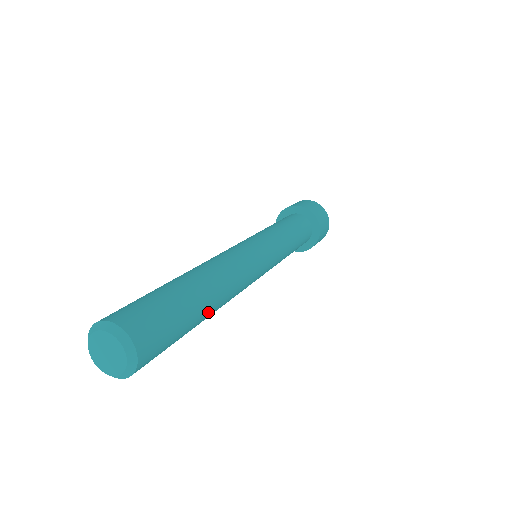
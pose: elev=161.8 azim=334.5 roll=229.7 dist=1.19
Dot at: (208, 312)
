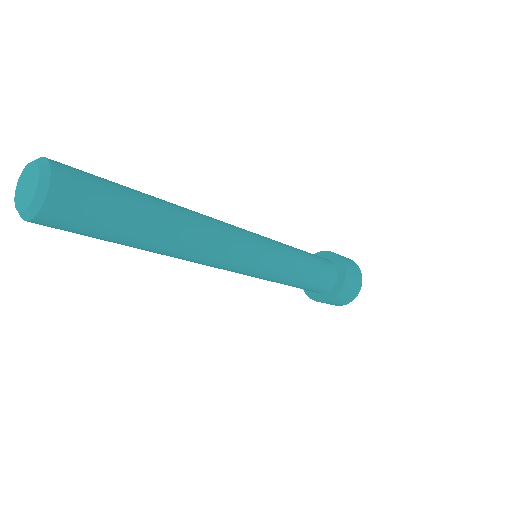
Dot at: (165, 215)
